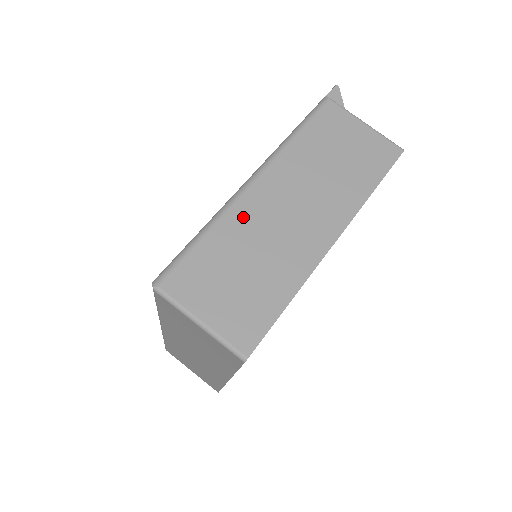
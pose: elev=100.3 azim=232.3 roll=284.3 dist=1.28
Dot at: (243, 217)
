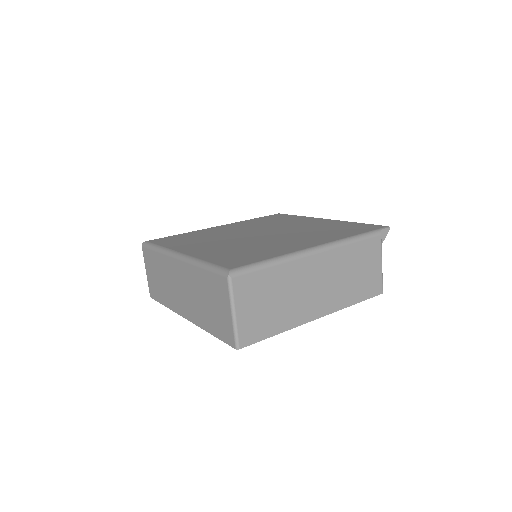
Dot at: (295, 270)
